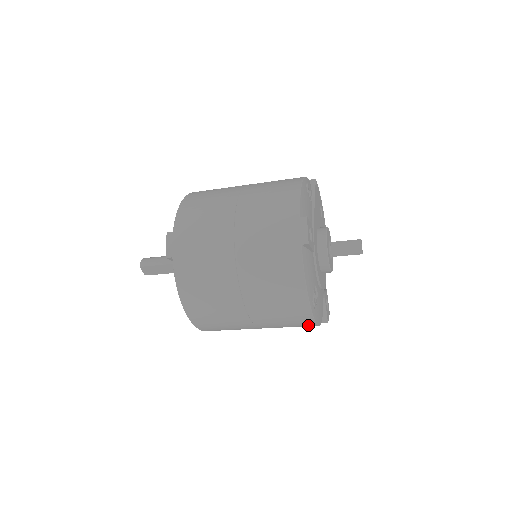
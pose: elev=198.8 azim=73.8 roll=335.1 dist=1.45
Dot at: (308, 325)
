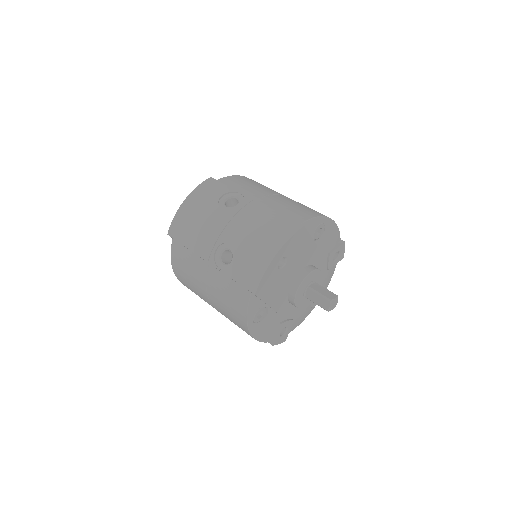
Dot at: occluded
